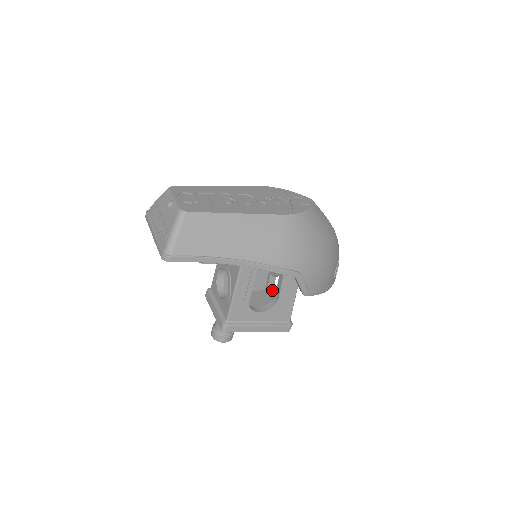
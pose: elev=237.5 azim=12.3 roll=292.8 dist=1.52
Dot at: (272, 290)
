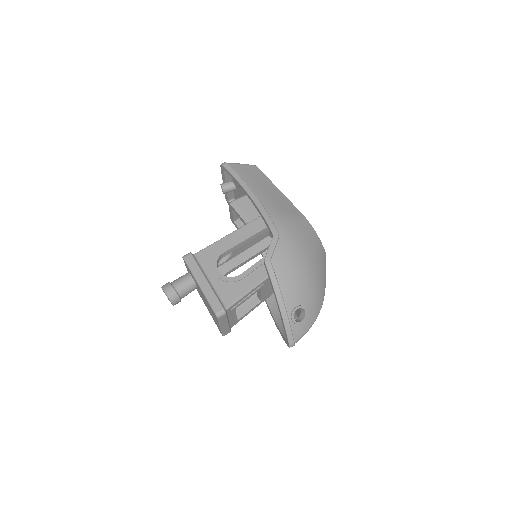
Dot at: occluded
